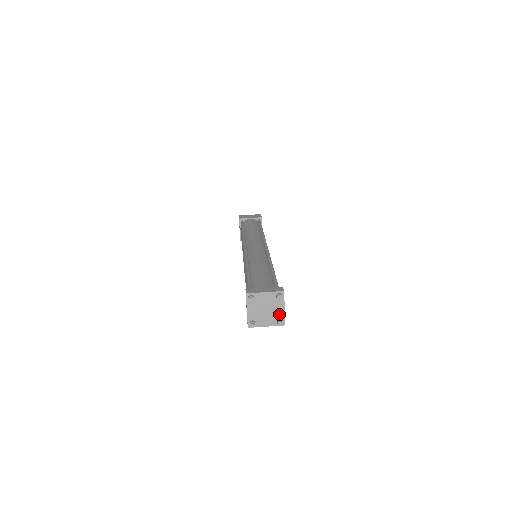
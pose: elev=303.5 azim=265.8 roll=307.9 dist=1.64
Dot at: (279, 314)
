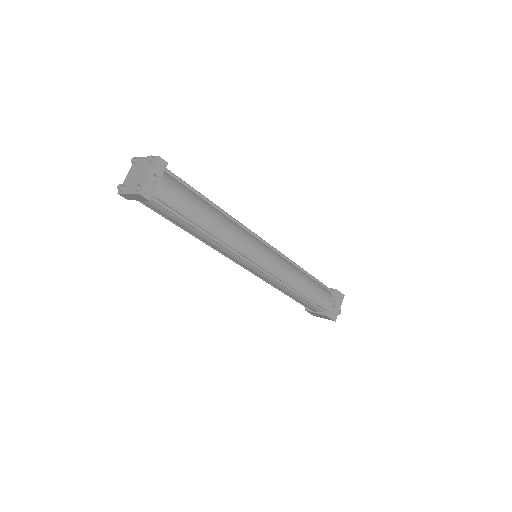
Dot at: (142, 181)
